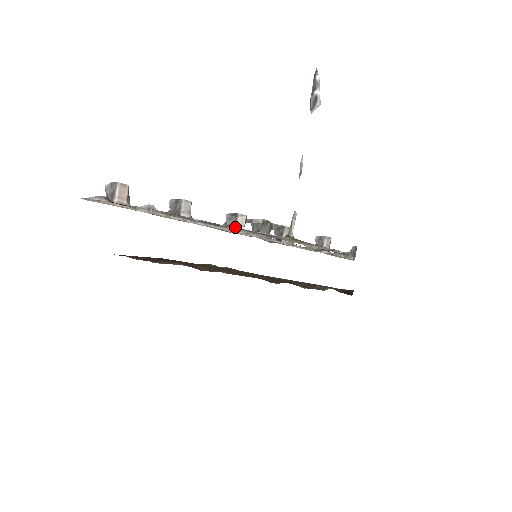
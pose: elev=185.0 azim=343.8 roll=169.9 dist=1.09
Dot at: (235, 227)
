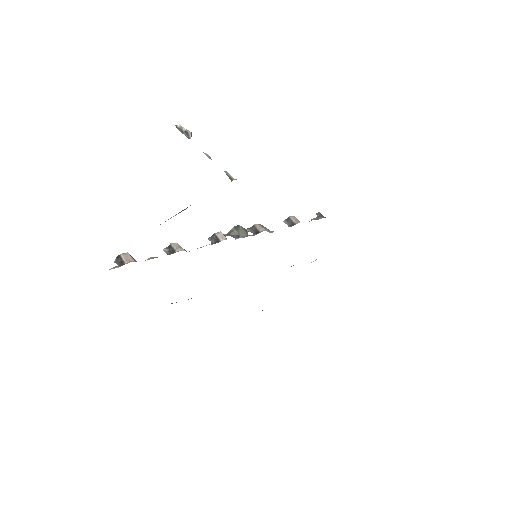
Dot at: (219, 240)
